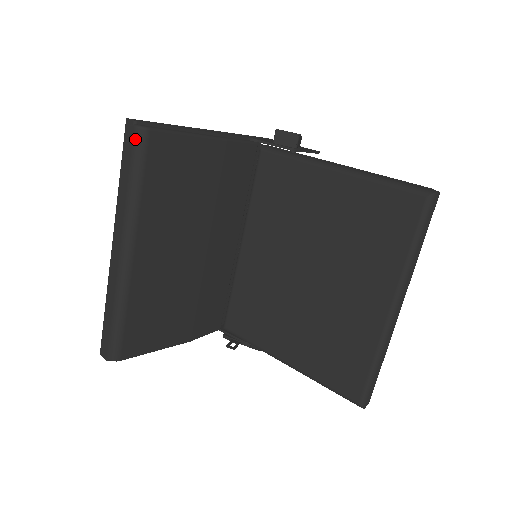
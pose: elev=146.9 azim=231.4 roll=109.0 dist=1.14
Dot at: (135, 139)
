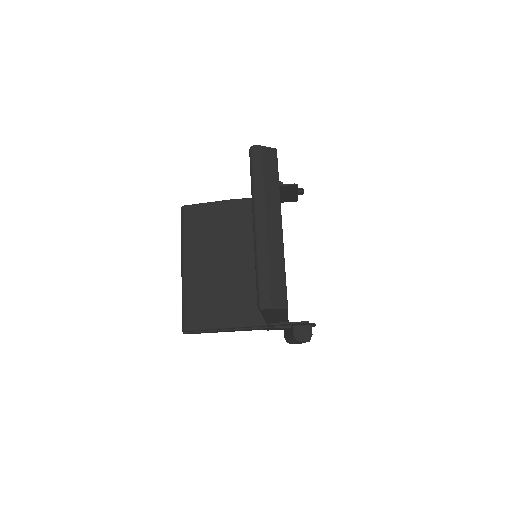
Dot at: (181, 213)
